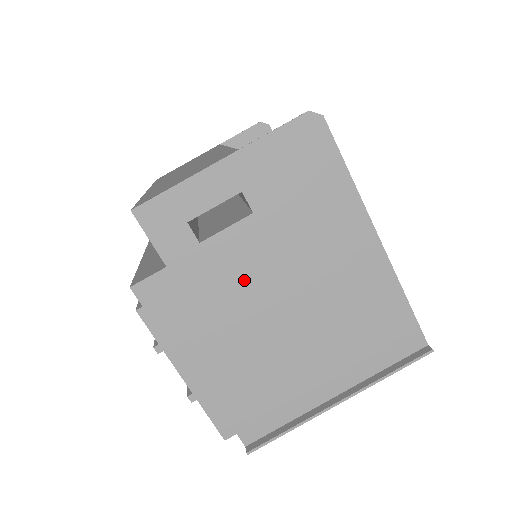
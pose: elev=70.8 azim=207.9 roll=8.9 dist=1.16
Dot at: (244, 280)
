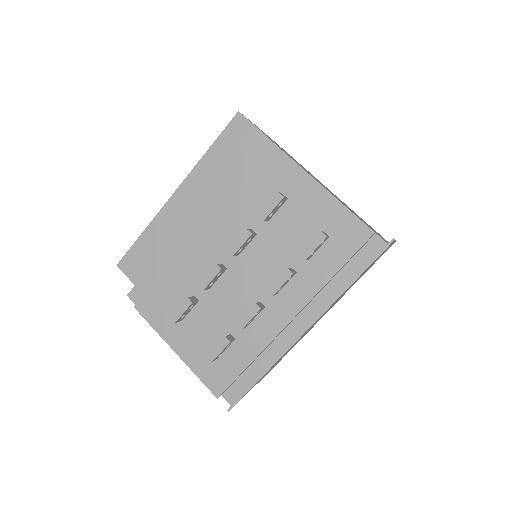
Dot at: occluded
